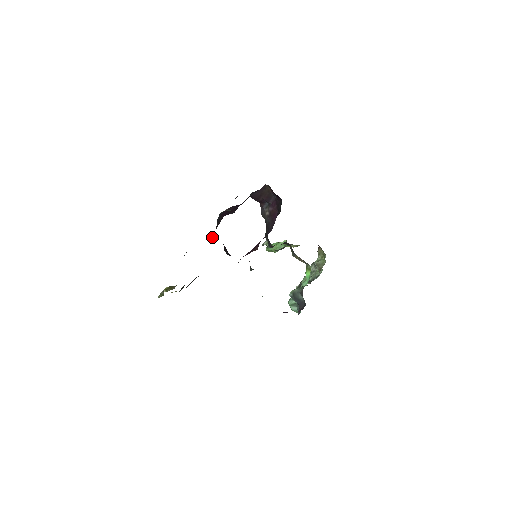
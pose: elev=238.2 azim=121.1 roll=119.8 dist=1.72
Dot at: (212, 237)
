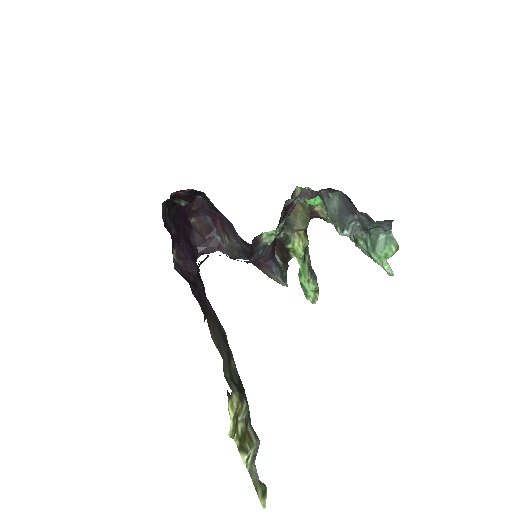
Dot at: occluded
